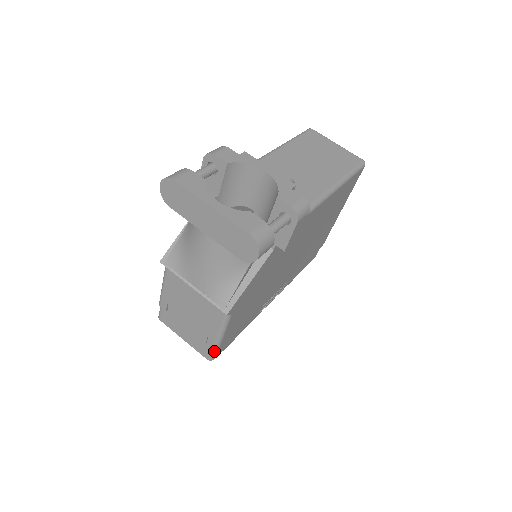
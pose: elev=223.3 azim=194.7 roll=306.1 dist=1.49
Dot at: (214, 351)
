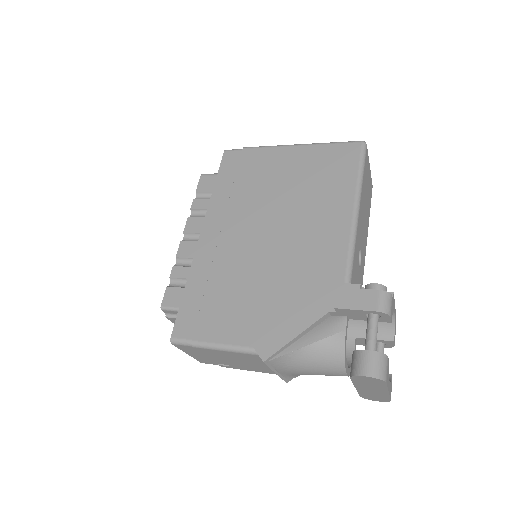
Dot at: occluded
